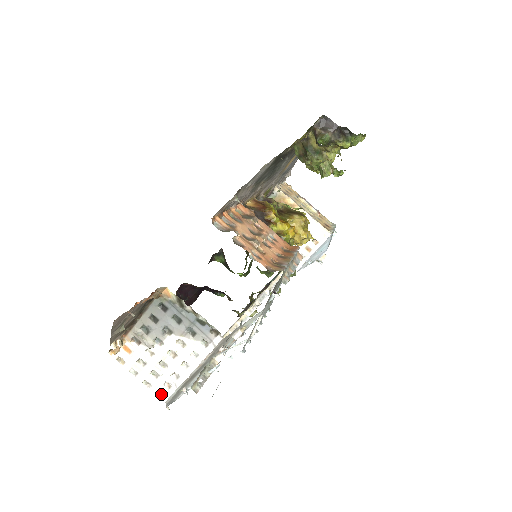
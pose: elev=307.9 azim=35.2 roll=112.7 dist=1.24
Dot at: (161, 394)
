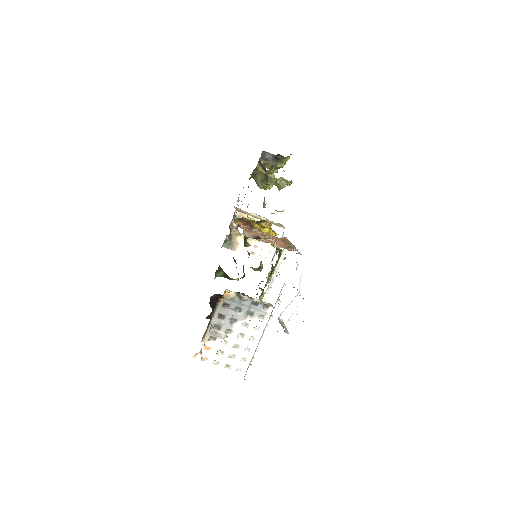
Dot at: (240, 369)
